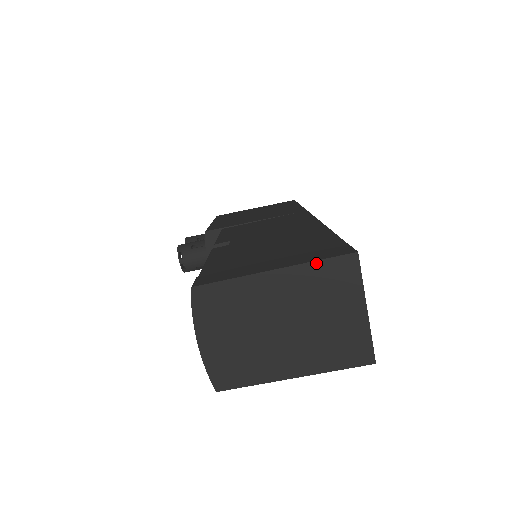
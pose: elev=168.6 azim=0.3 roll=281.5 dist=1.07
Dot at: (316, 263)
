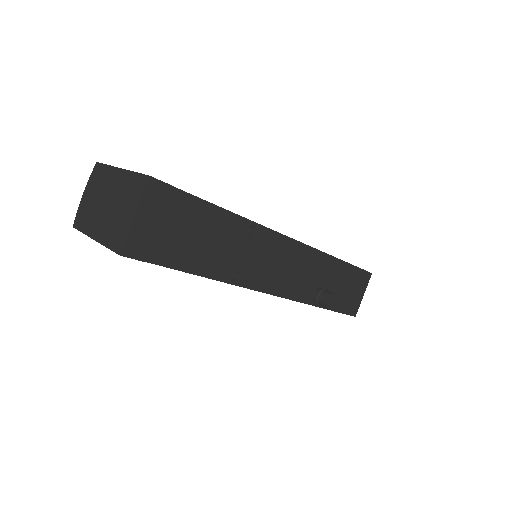
Dot at: (134, 173)
